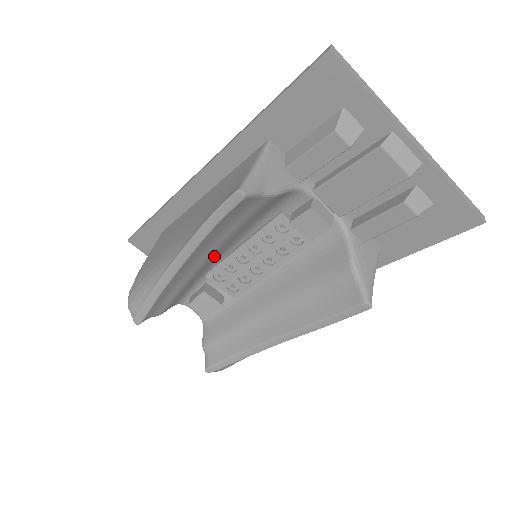
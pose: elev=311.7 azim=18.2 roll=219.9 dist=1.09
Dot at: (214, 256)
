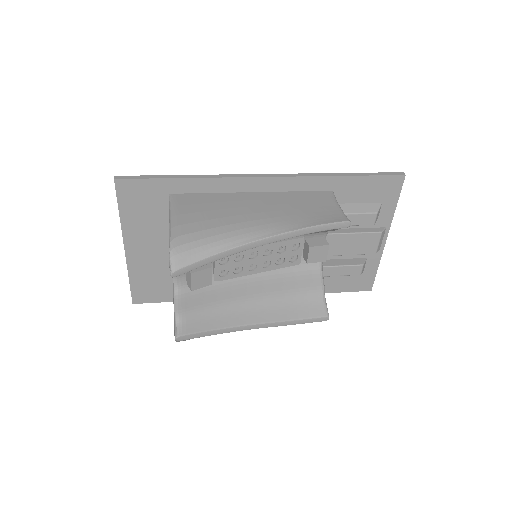
Dot at: occluded
